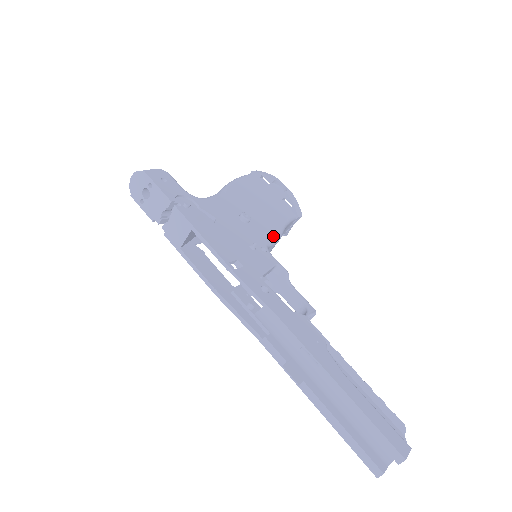
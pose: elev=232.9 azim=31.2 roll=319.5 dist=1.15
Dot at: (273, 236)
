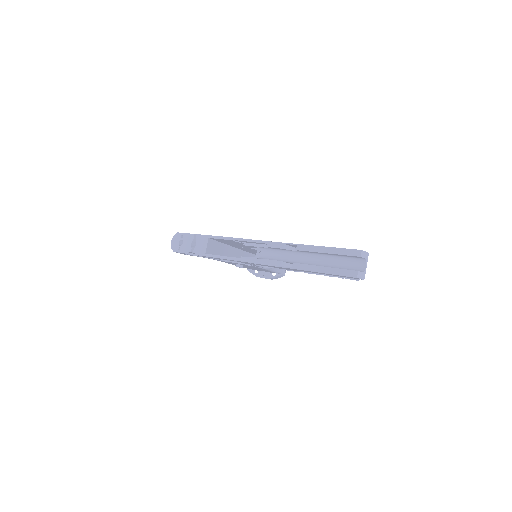
Dot at: occluded
